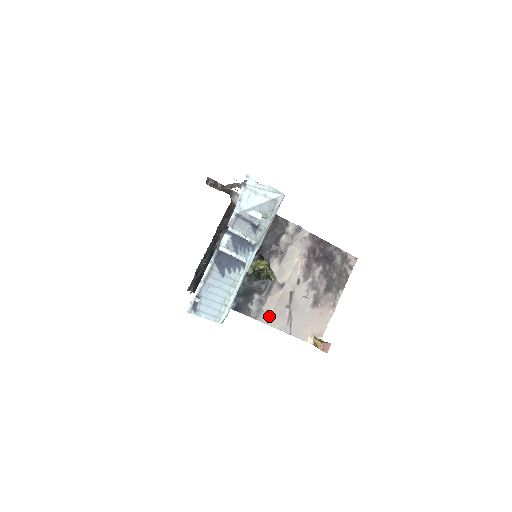
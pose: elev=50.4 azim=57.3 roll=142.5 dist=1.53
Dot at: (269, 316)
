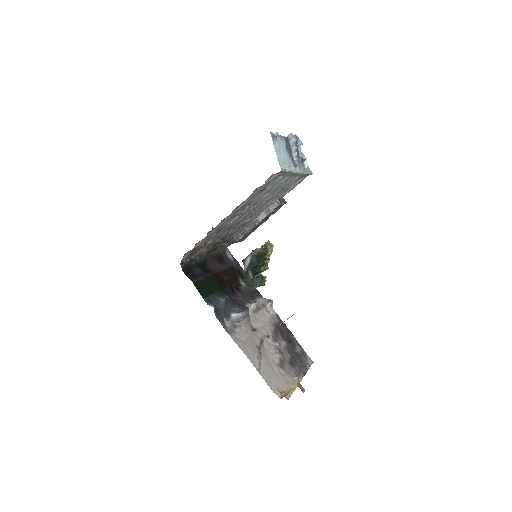
Dot at: (241, 342)
